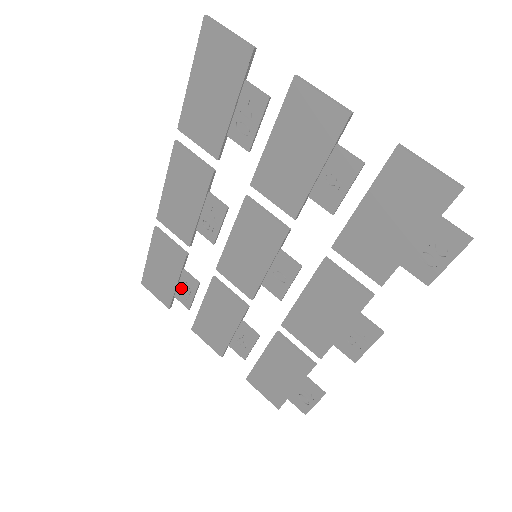
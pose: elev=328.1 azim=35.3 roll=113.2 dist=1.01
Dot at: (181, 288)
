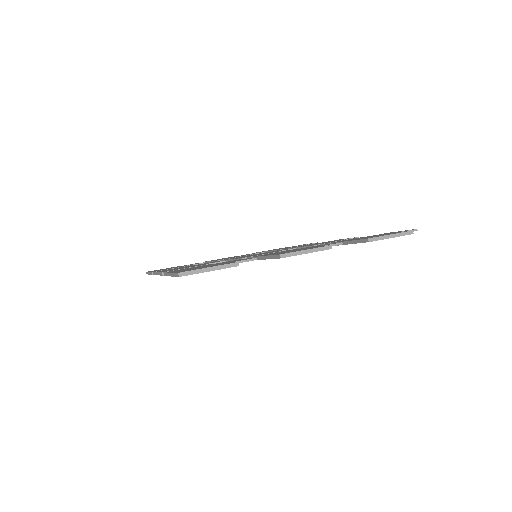
Dot at: occluded
